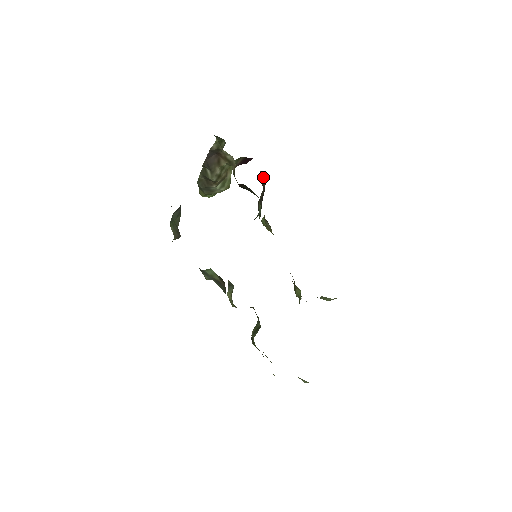
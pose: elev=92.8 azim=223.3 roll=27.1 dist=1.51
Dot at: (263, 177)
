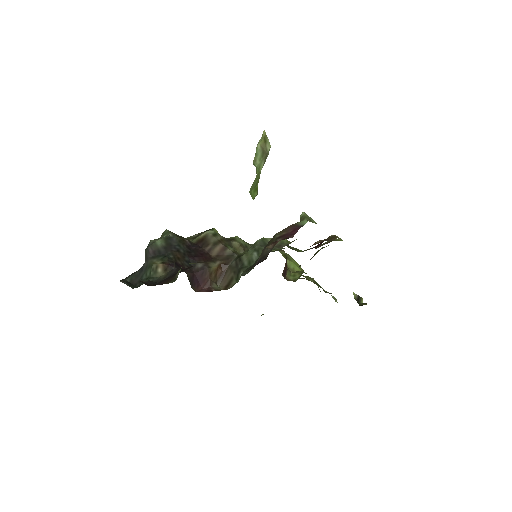
Dot at: occluded
